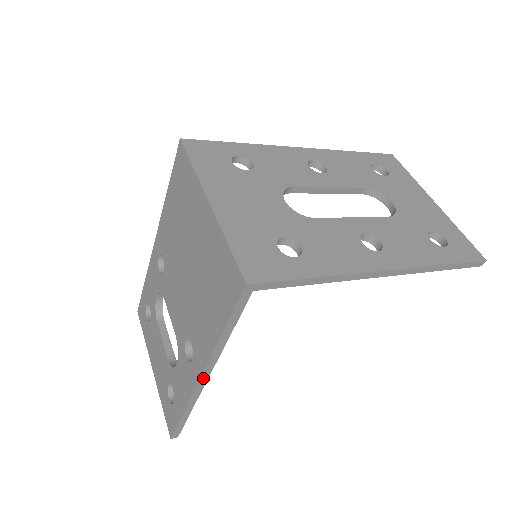
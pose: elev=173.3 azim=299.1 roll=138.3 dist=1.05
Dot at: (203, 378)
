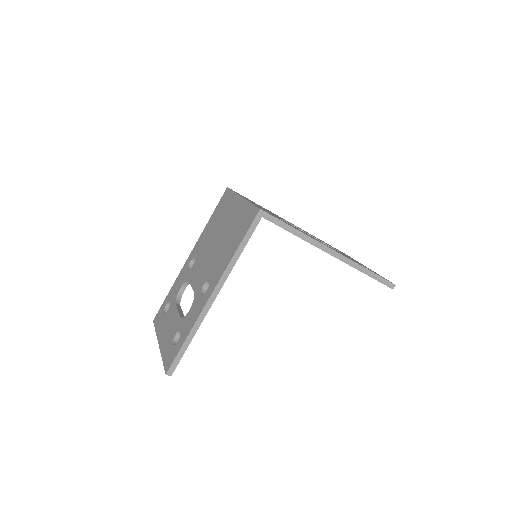
Dot at: (214, 295)
